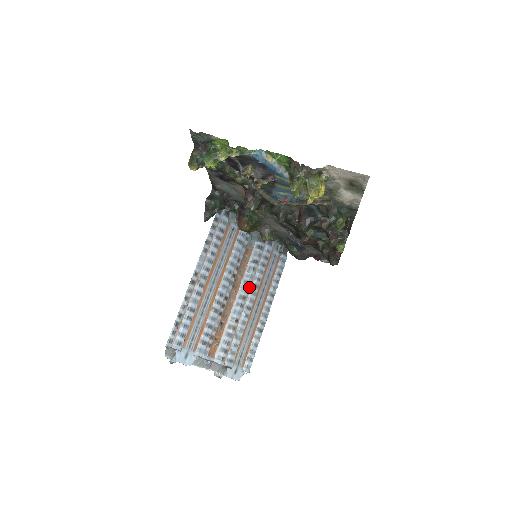
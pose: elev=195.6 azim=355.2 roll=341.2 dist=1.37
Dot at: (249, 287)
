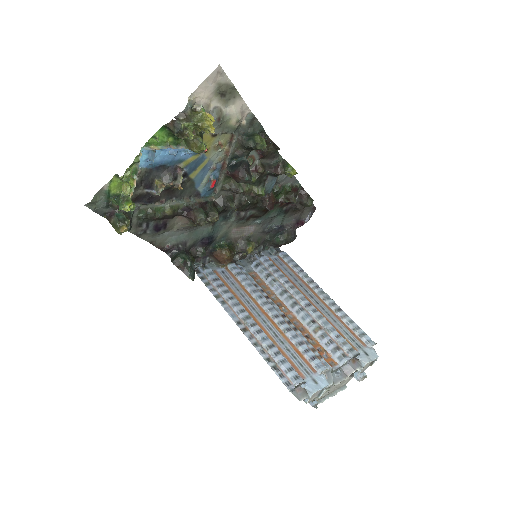
Dot at: (288, 294)
